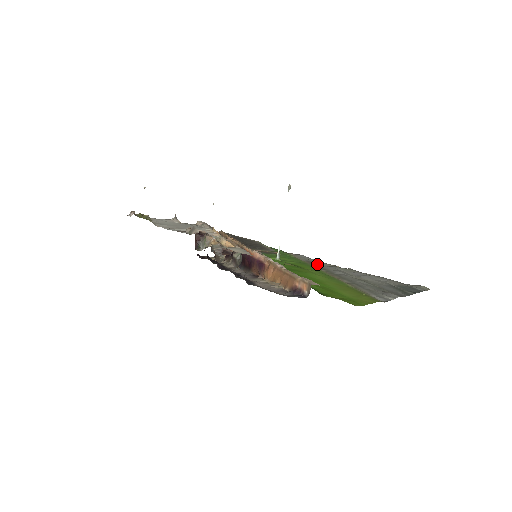
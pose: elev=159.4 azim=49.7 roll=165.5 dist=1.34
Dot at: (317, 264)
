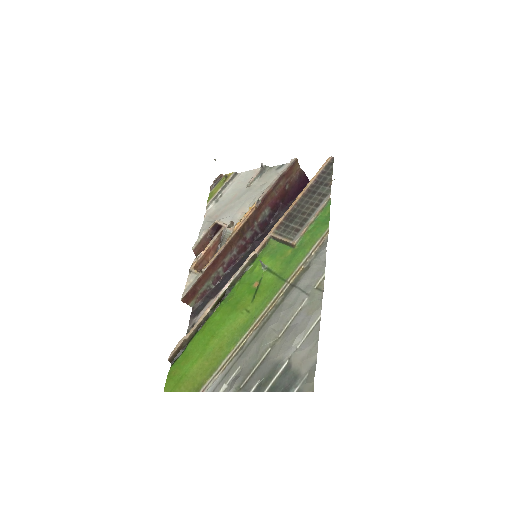
Dot at: (299, 281)
